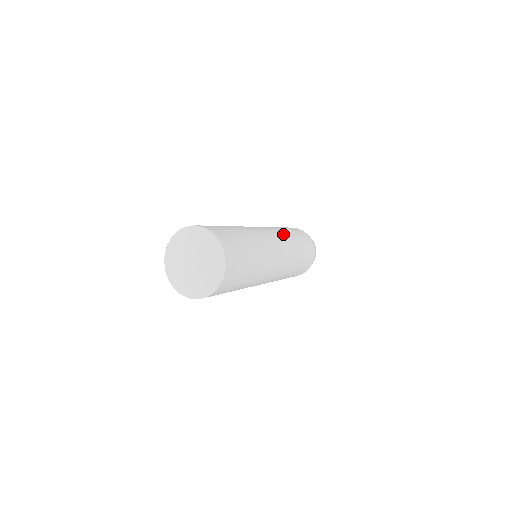
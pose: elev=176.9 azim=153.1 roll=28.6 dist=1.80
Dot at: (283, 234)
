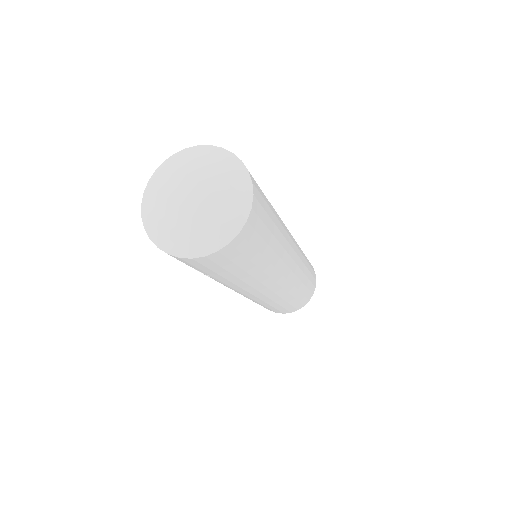
Dot at: occluded
